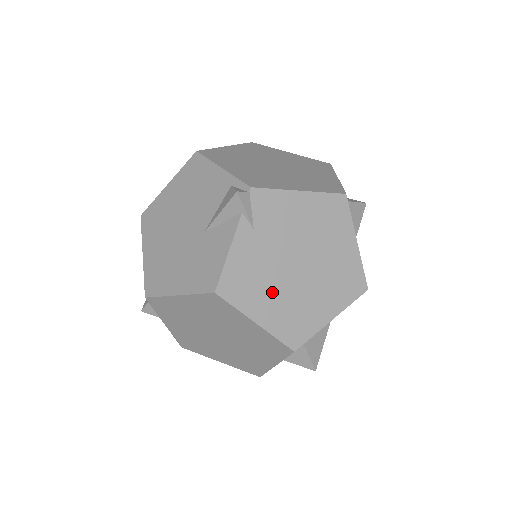
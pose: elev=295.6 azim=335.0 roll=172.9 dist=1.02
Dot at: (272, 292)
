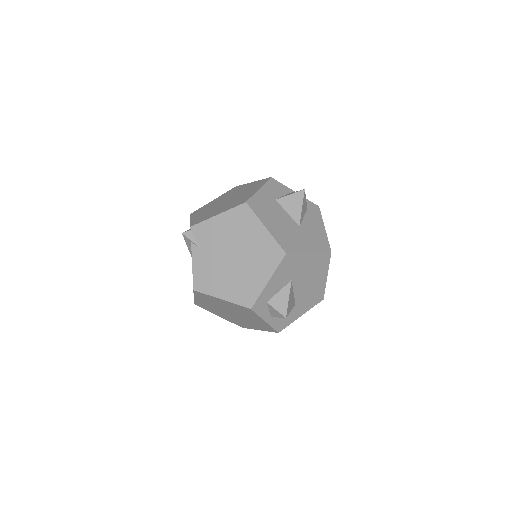
Dot at: (224, 278)
